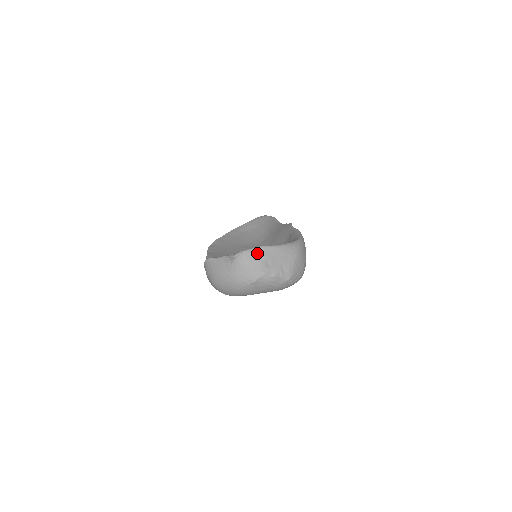
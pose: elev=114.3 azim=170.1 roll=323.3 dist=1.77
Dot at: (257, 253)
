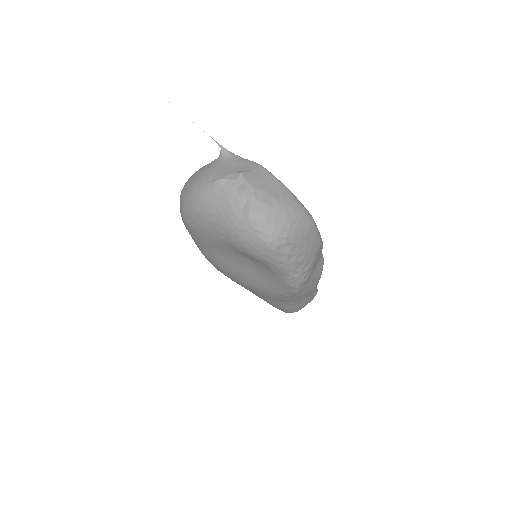
Dot at: (249, 164)
